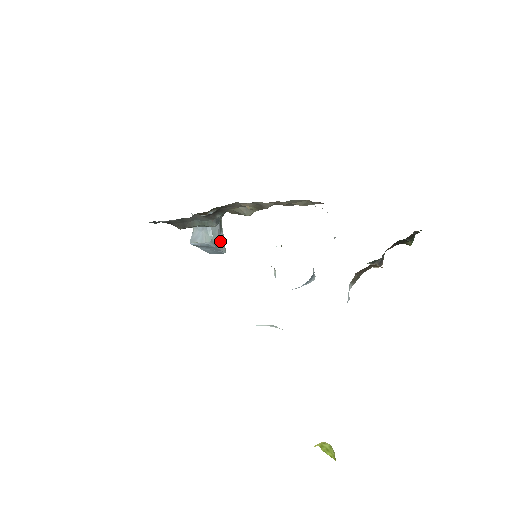
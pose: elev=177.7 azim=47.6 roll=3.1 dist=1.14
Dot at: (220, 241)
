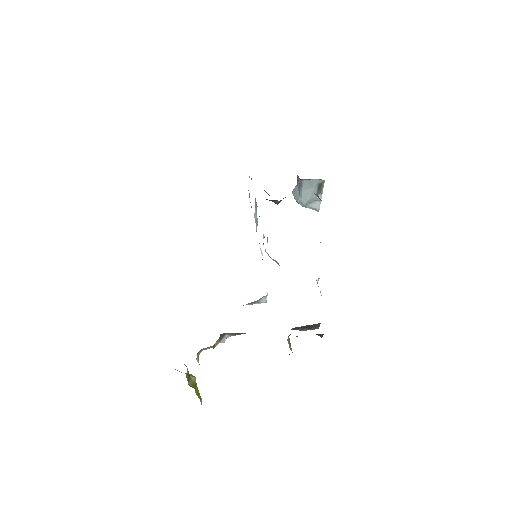
Dot at: (315, 201)
